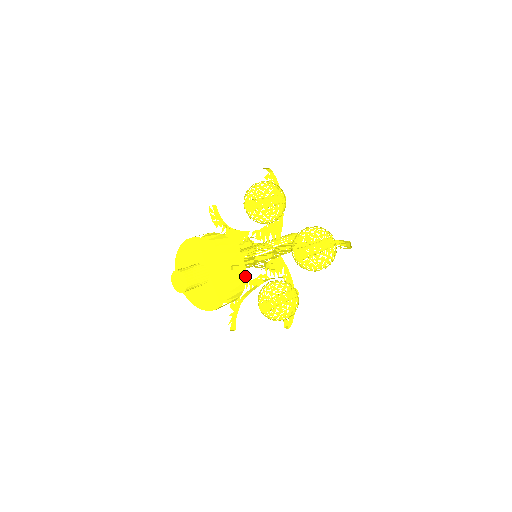
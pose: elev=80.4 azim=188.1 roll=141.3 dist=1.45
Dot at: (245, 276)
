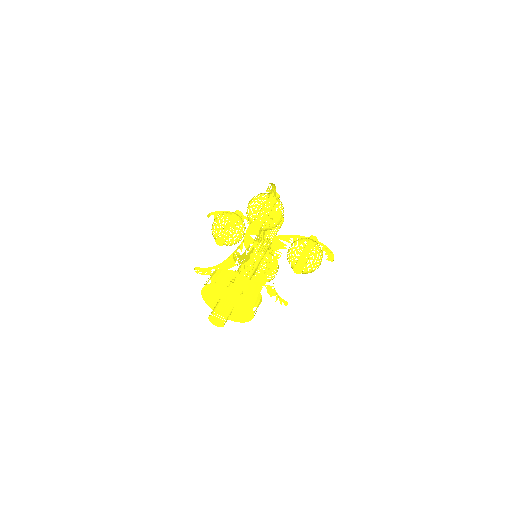
Dot at: (240, 275)
